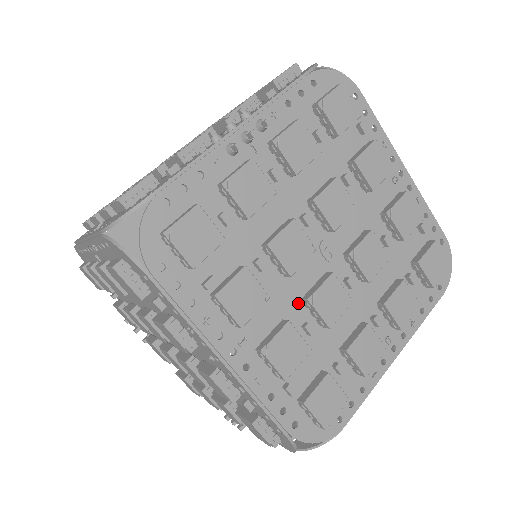
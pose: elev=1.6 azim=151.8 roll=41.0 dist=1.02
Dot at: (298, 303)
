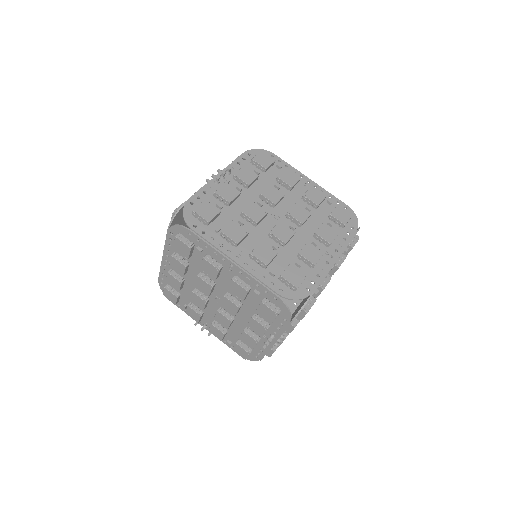
Dot at: (266, 237)
